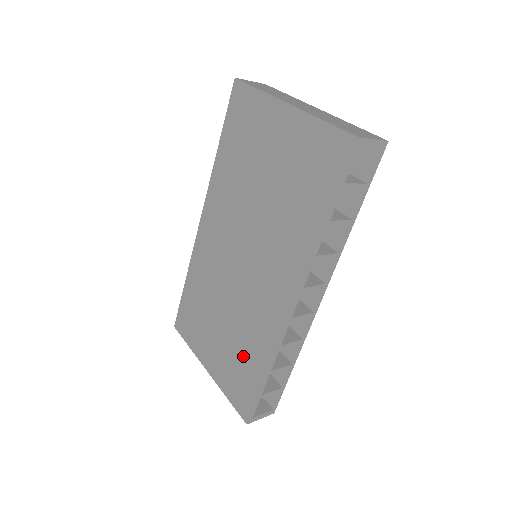
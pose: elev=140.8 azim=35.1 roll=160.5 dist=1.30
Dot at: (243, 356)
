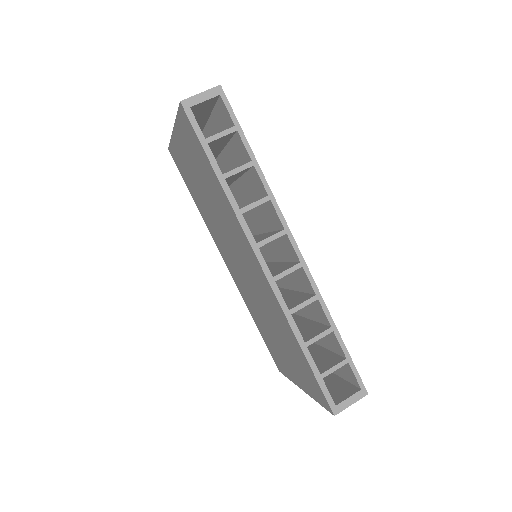
Dot at: (291, 348)
